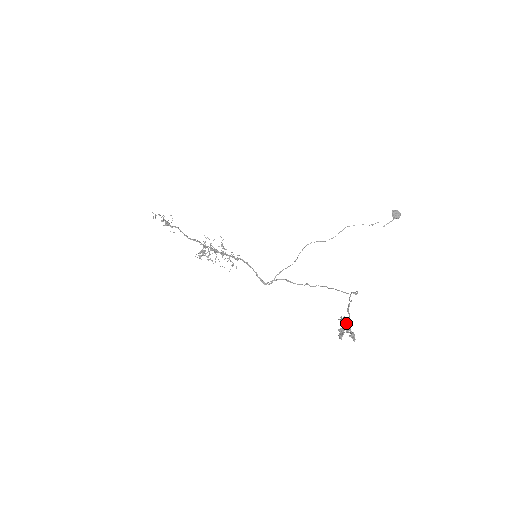
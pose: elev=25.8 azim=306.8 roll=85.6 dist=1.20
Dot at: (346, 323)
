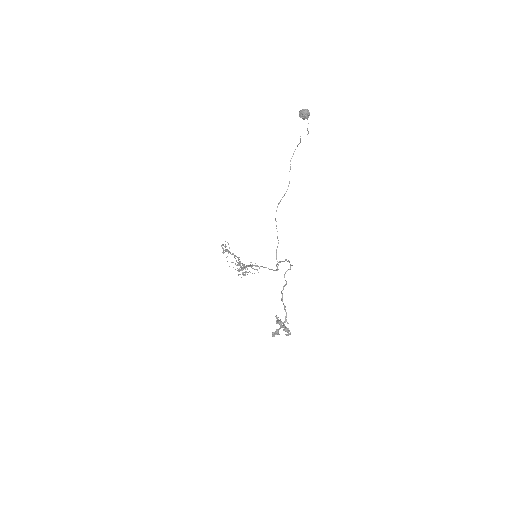
Dot at: (279, 322)
